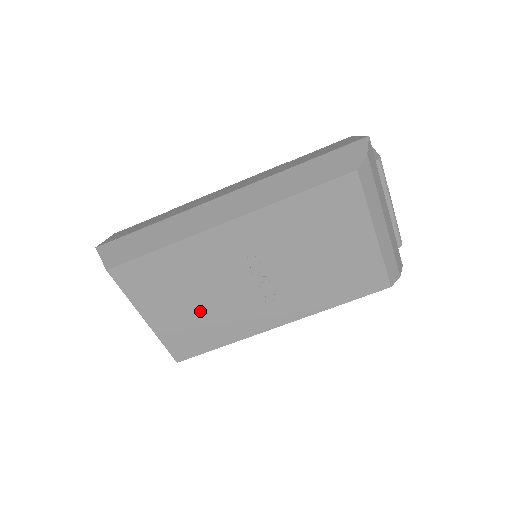
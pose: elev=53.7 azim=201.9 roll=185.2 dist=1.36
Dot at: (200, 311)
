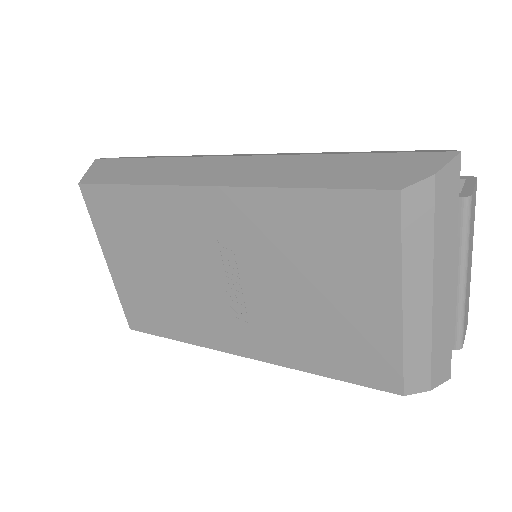
Dot at: (160, 284)
